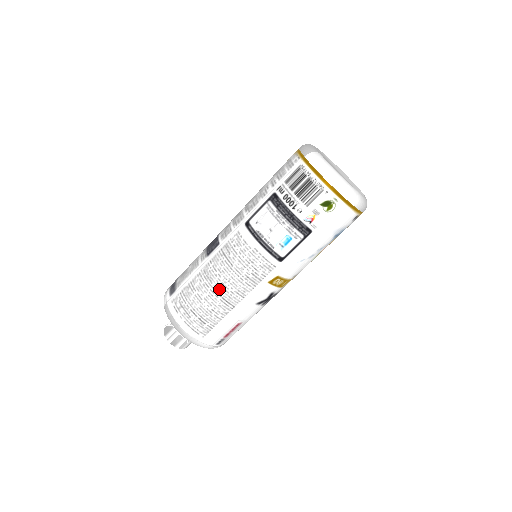
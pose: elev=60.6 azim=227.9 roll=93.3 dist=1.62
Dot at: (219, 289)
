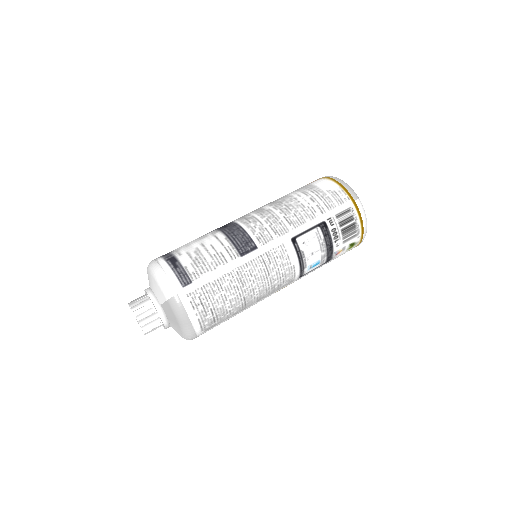
Dot at: (247, 294)
